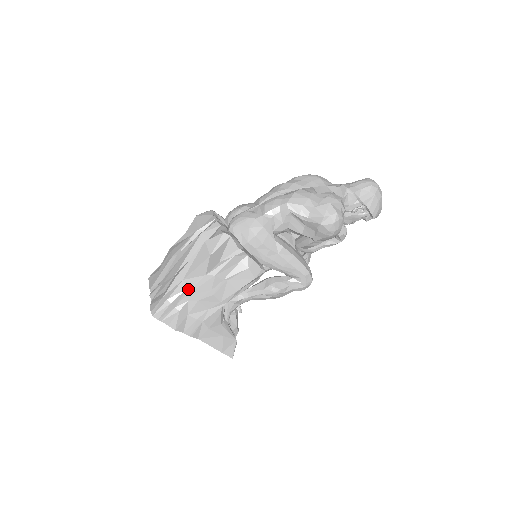
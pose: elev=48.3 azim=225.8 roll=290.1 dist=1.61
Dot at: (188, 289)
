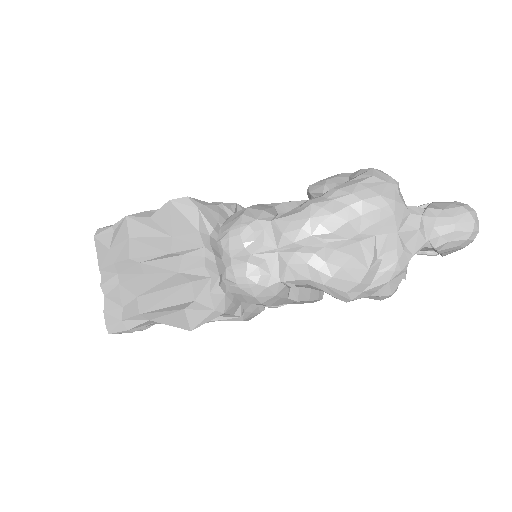
Dot at: (156, 323)
